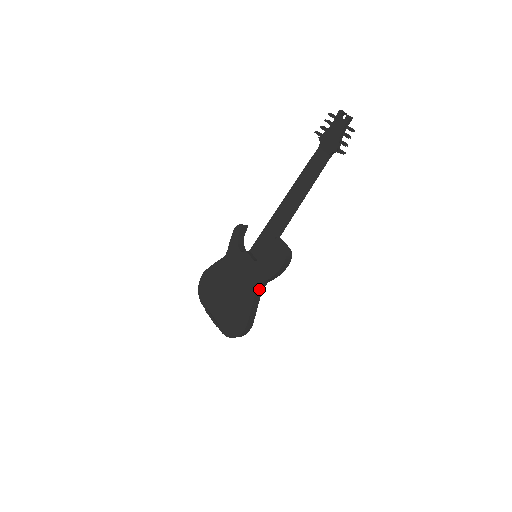
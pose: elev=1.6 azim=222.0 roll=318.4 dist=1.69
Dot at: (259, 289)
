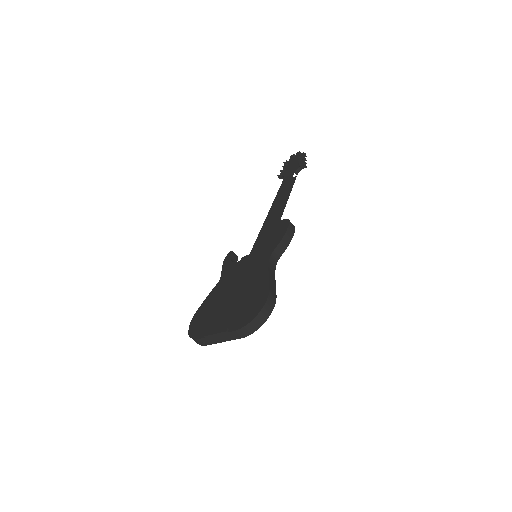
Dot at: (271, 262)
